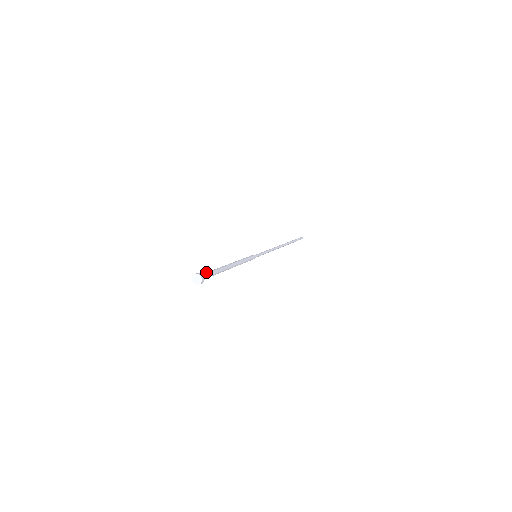
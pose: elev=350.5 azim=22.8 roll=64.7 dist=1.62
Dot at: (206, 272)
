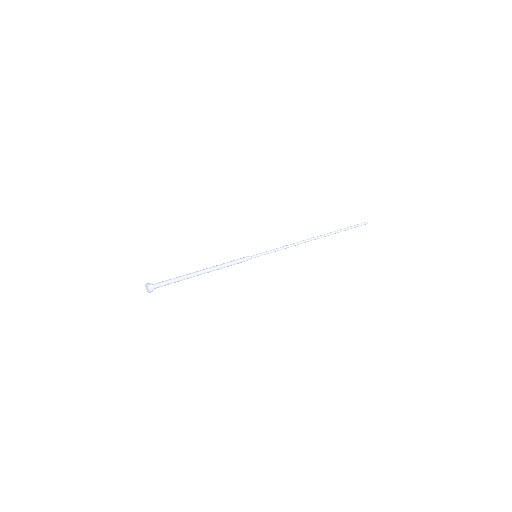
Dot at: (164, 282)
